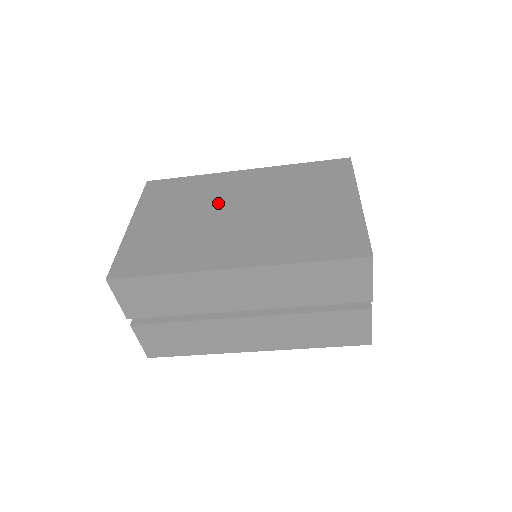
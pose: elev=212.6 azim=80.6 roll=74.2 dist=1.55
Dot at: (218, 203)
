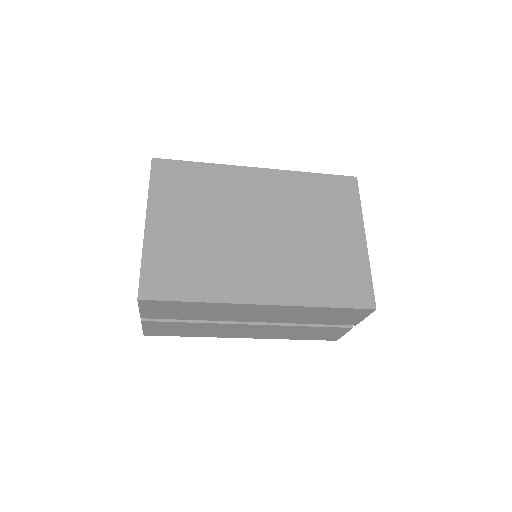
Dot at: (236, 213)
